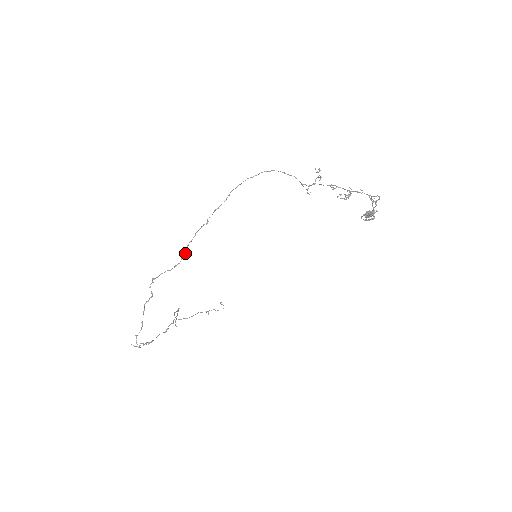
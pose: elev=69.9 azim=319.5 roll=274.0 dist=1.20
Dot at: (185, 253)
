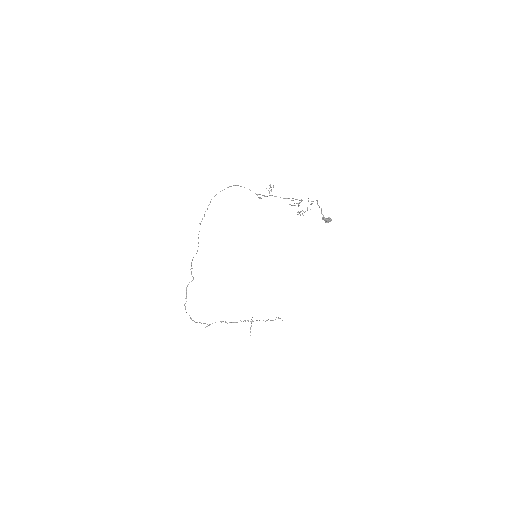
Dot at: occluded
